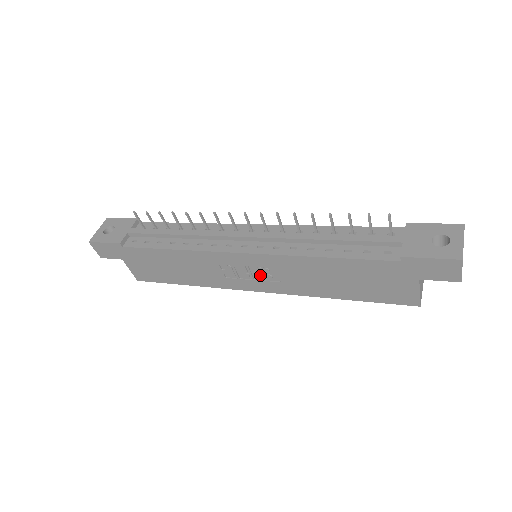
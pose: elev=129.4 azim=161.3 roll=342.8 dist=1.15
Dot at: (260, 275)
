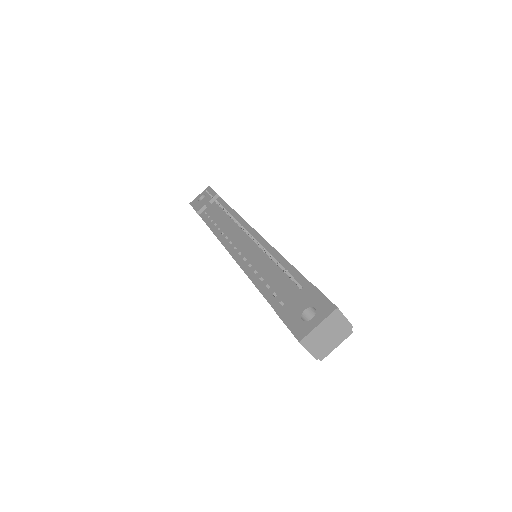
Dot at: occluded
